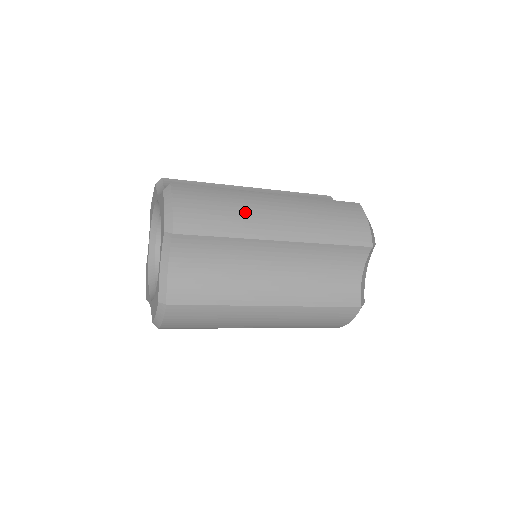
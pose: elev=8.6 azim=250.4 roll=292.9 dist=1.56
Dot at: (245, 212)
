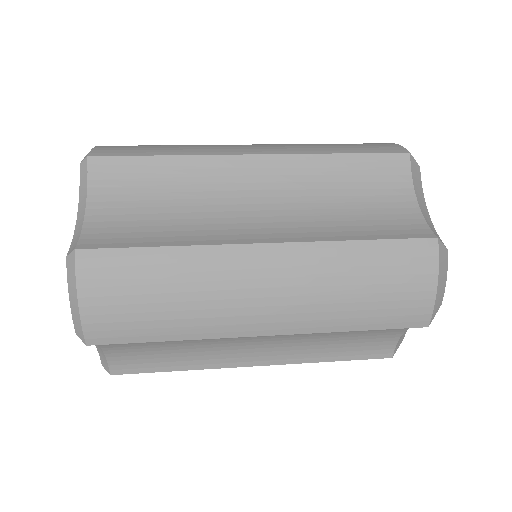
Dot at: (205, 300)
